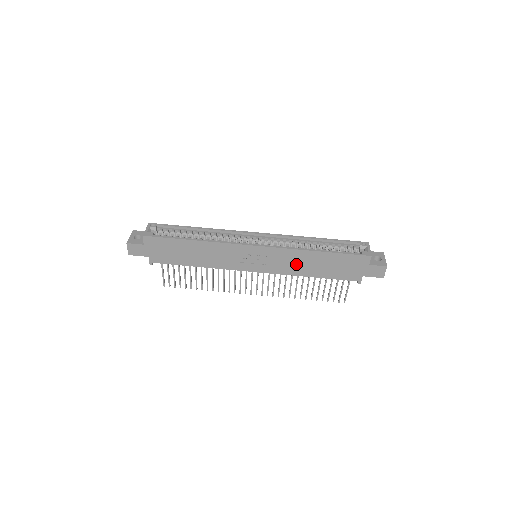
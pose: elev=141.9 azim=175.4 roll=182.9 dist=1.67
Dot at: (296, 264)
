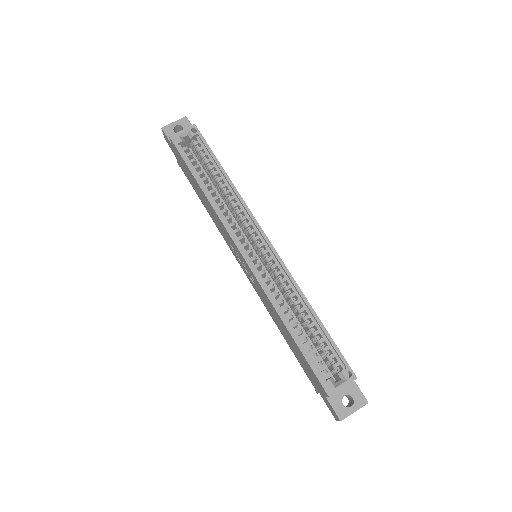
Dot at: (270, 308)
